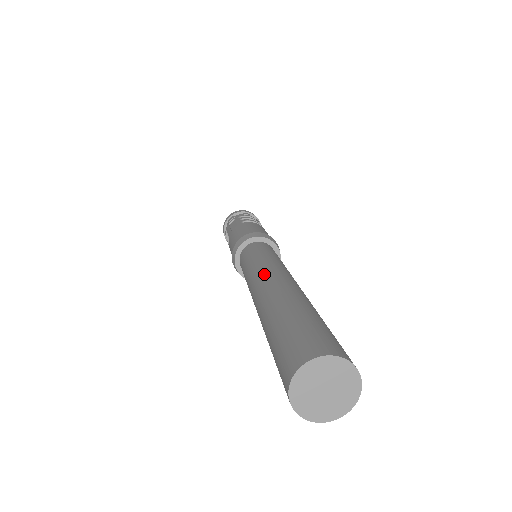
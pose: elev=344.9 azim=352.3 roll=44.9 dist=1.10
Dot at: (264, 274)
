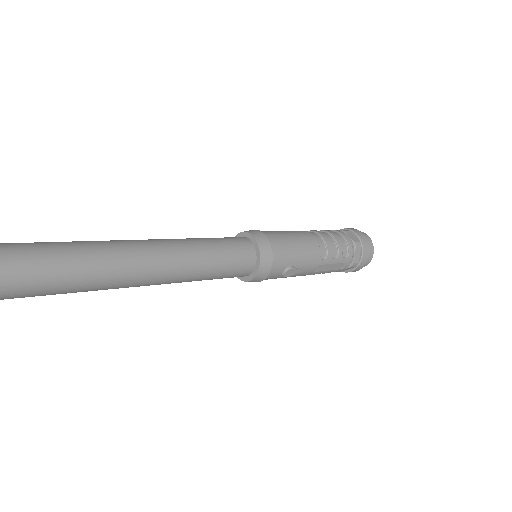
Dot at: occluded
